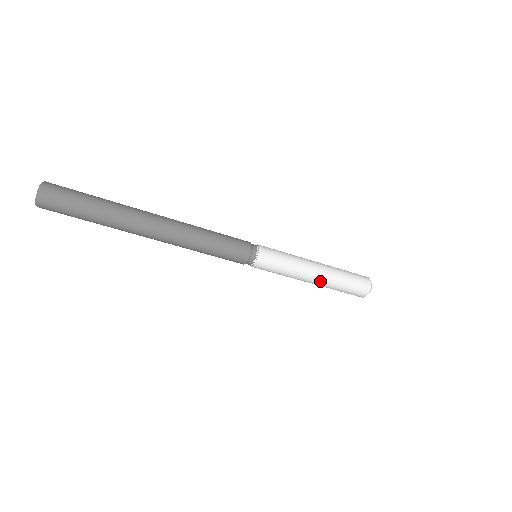
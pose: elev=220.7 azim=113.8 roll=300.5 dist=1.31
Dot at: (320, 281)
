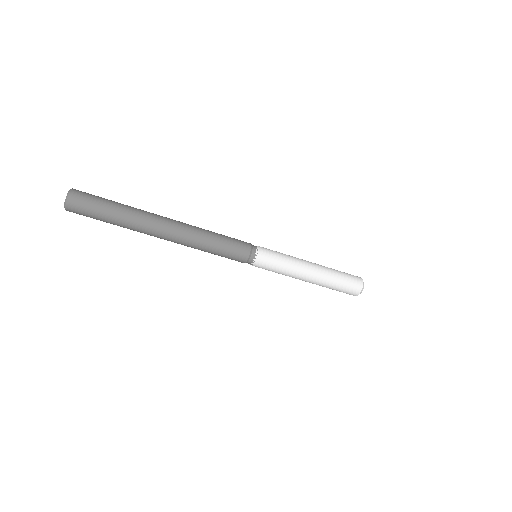
Dot at: (315, 278)
